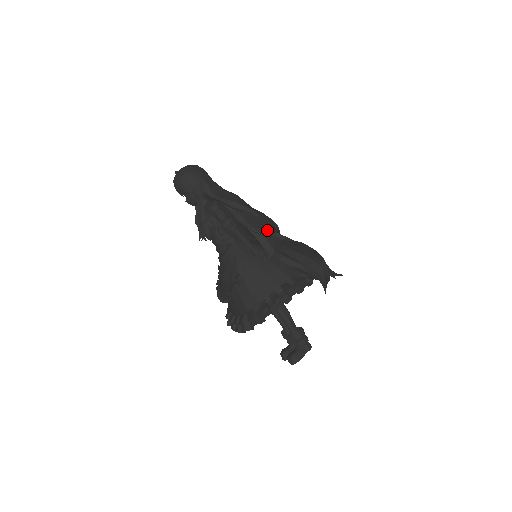
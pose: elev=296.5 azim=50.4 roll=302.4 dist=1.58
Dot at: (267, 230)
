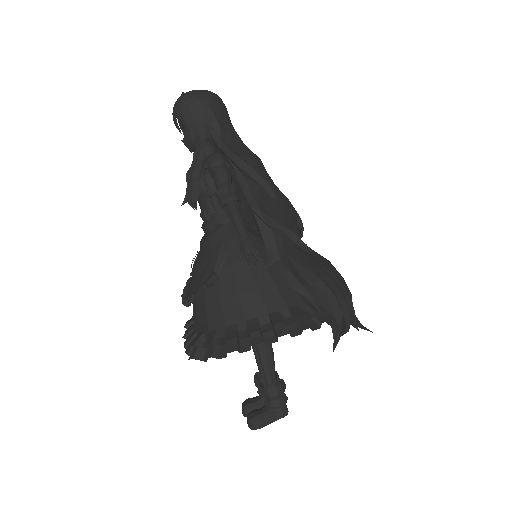
Dot at: (281, 223)
